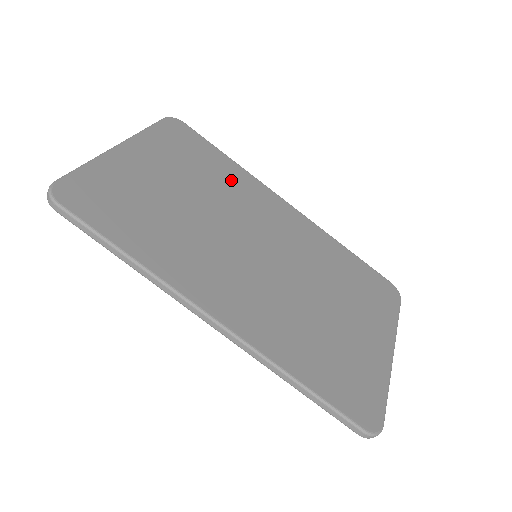
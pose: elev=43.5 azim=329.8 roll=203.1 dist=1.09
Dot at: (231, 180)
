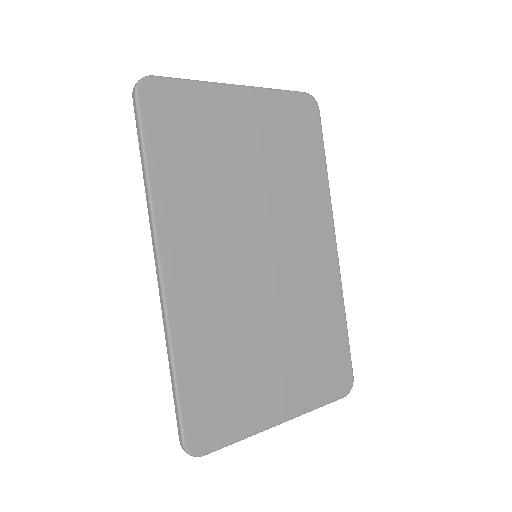
Dot at: (305, 185)
